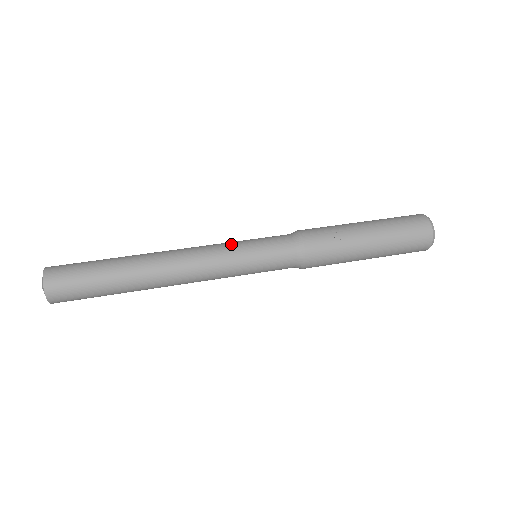
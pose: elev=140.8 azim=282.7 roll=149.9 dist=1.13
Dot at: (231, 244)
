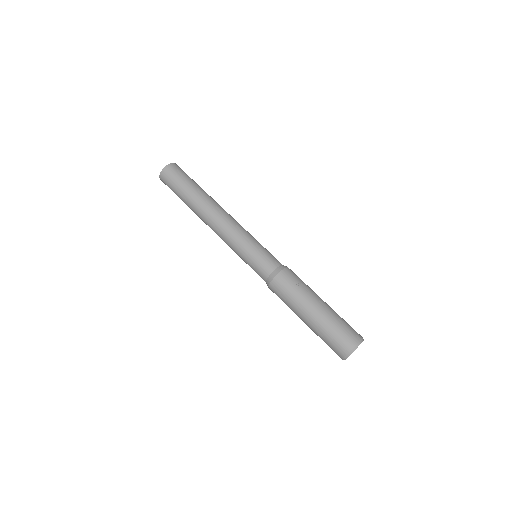
Dot at: (251, 236)
